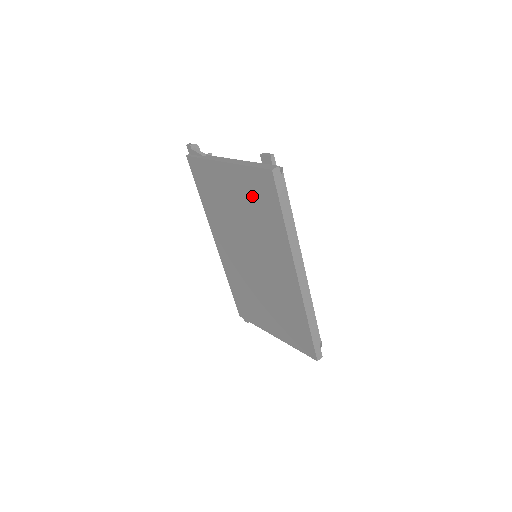
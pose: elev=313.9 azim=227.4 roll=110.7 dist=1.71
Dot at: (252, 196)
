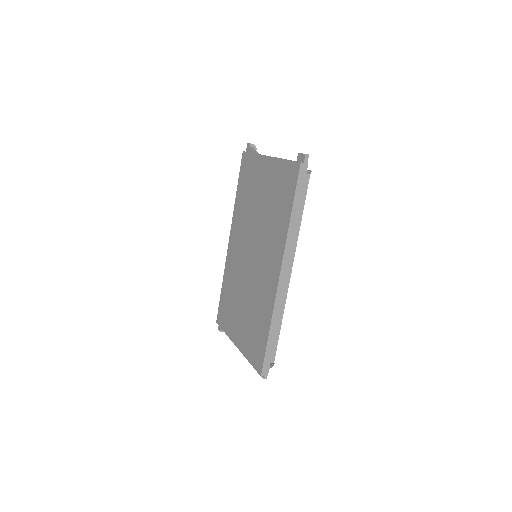
Dot at: (276, 189)
